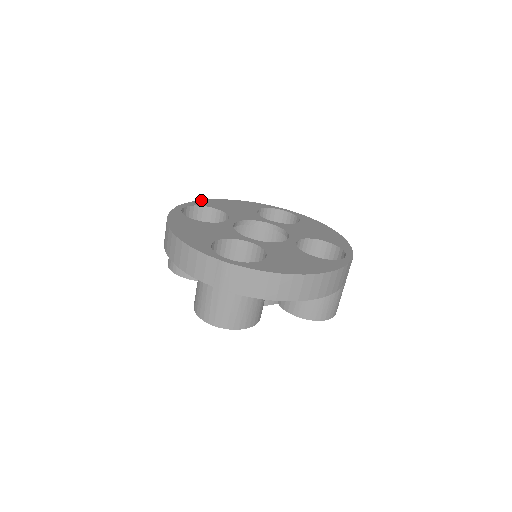
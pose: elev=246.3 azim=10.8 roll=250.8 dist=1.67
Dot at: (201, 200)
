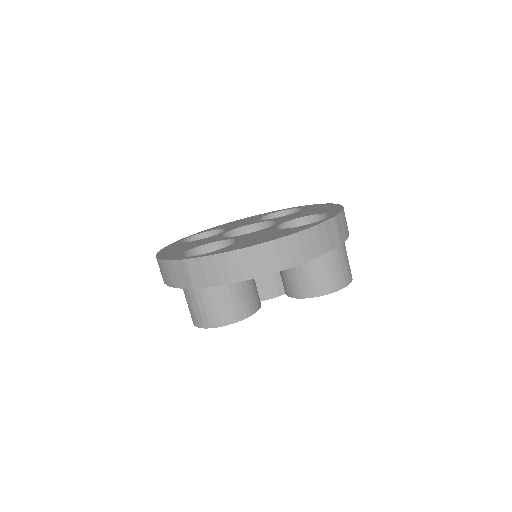
Dot at: occluded
